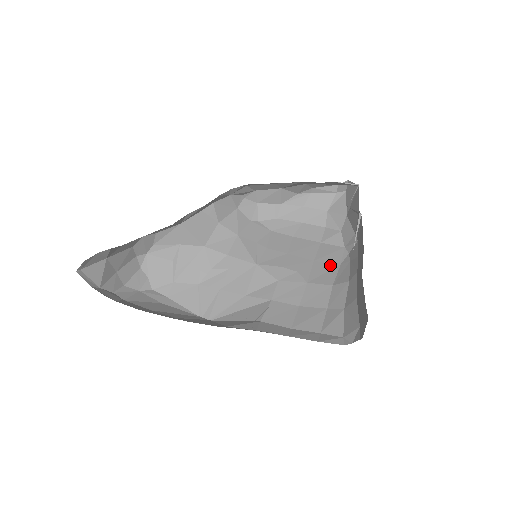
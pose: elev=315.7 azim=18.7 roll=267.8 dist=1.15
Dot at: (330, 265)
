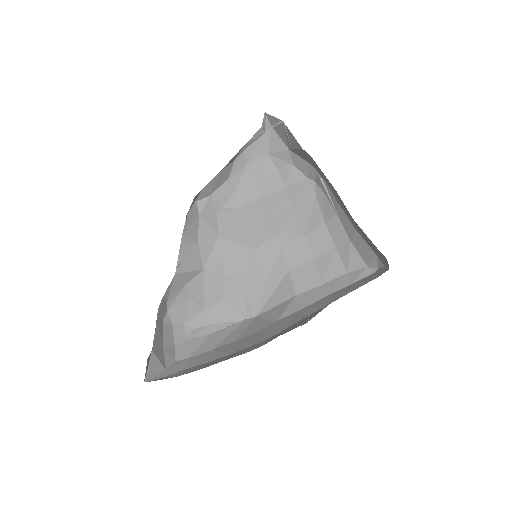
Dot at: (309, 205)
